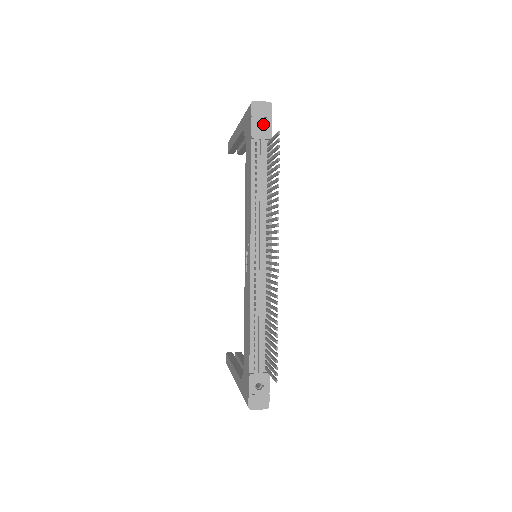
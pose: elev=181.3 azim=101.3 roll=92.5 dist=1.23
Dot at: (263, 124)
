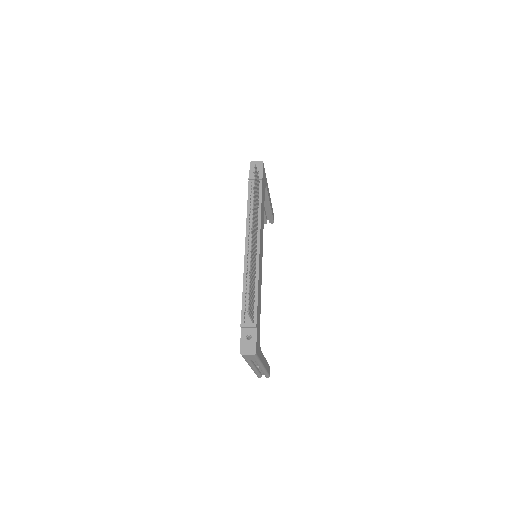
Dot at: (258, 173)
